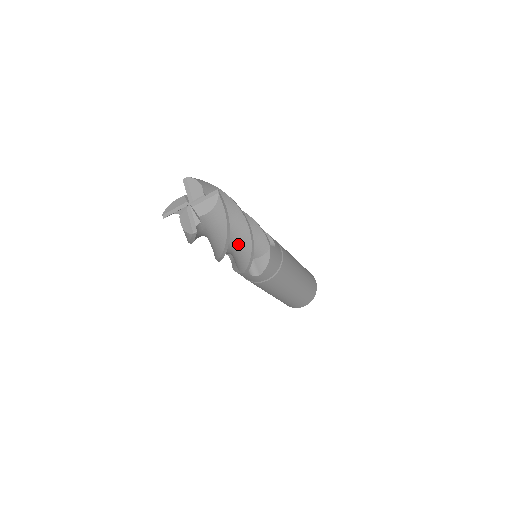
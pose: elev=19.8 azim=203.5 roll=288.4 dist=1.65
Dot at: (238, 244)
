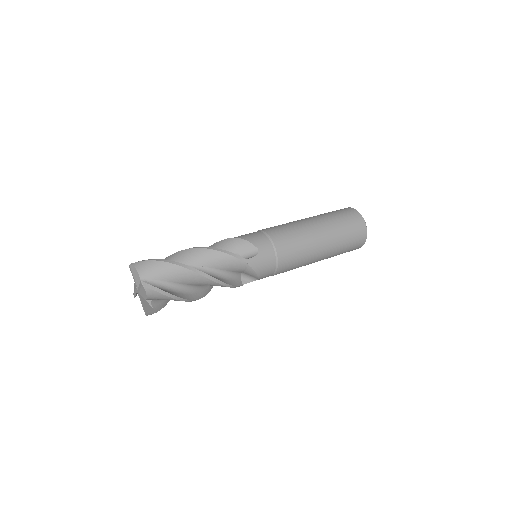
Dot at: occluded
